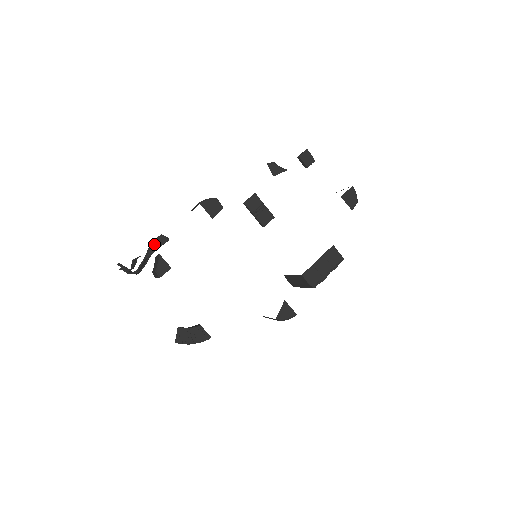
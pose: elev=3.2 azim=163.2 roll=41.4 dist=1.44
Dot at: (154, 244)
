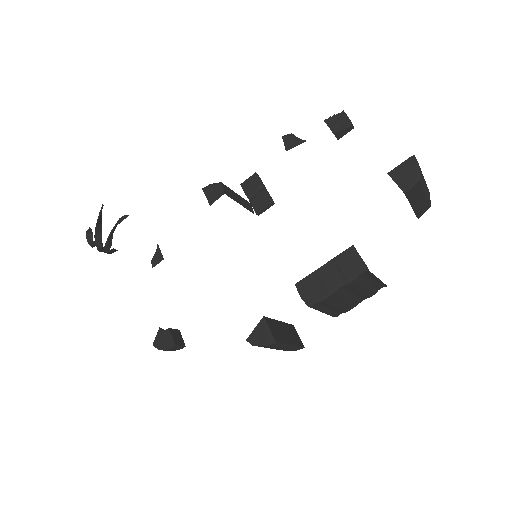
Dot at: occluded
